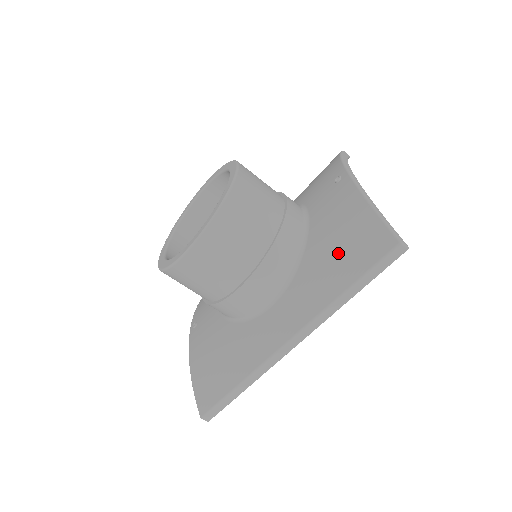
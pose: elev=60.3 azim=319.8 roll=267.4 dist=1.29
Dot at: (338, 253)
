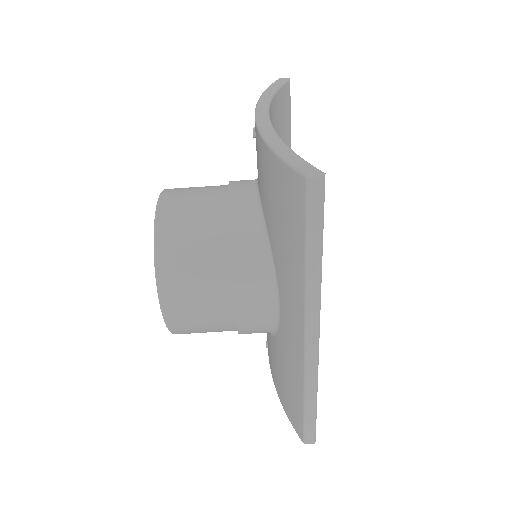
Dot at: (281, 223)
